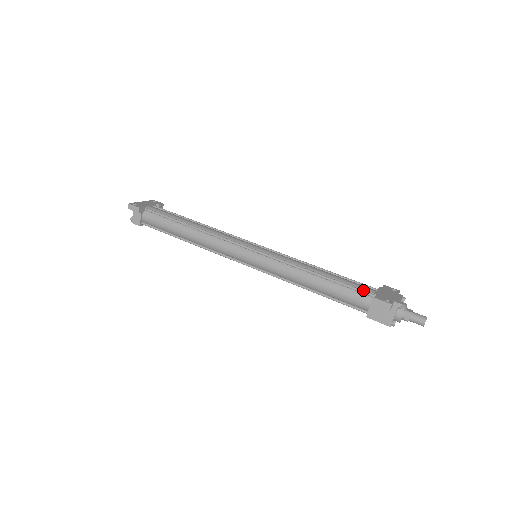
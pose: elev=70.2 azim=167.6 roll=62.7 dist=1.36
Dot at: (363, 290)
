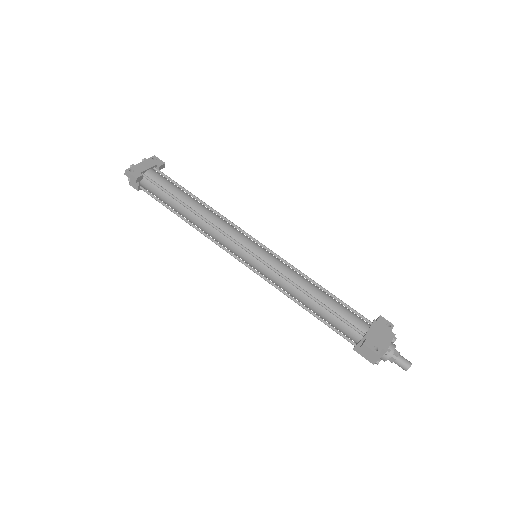
Dot at: (355, 327)
